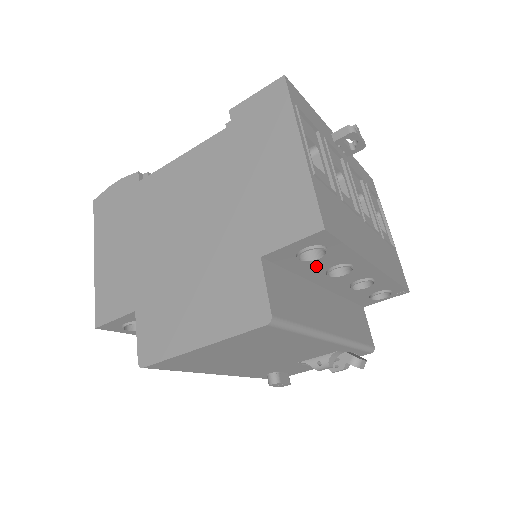
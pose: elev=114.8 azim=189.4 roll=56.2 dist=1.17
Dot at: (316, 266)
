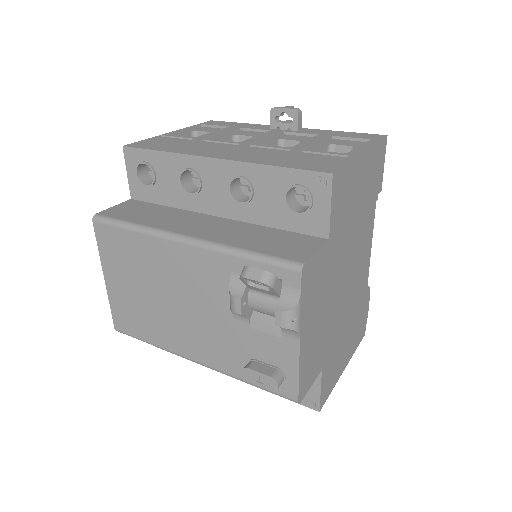
Dot at: (171, 188)
